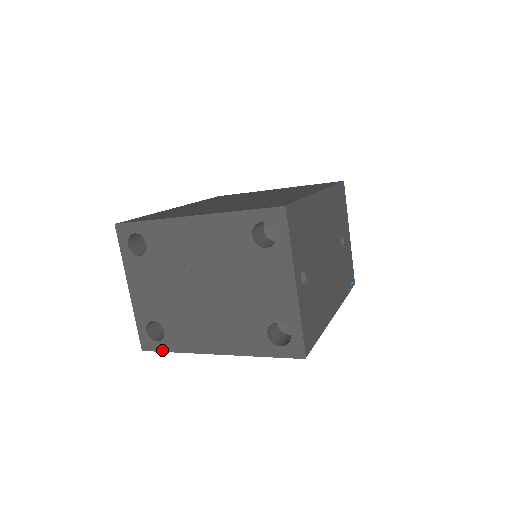
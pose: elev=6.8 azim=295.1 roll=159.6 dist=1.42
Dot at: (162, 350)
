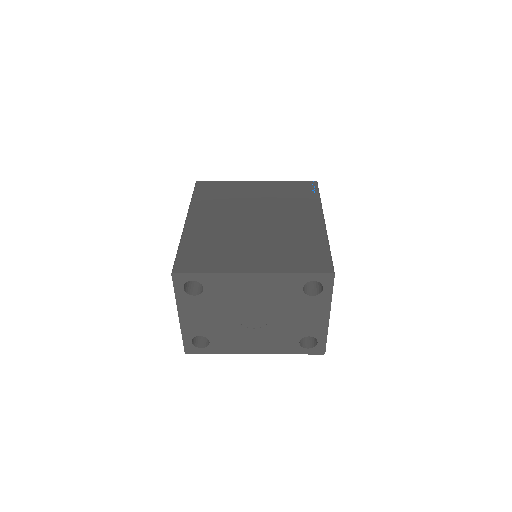
Dot at: (205, 353)
